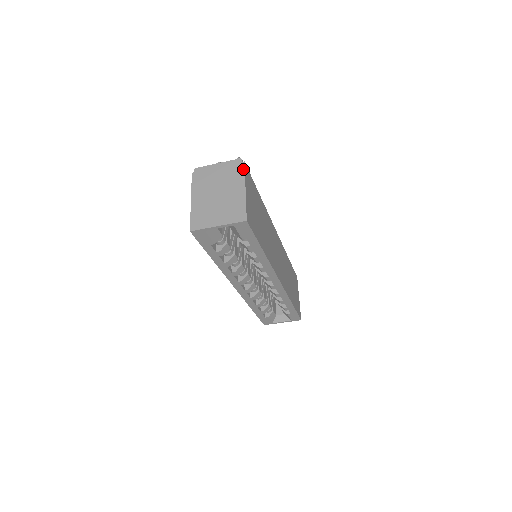
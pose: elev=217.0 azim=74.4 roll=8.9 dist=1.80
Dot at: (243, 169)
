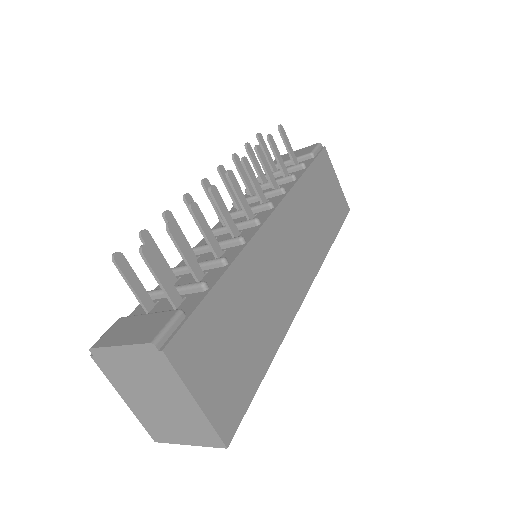
Dot at: (169, 366)
